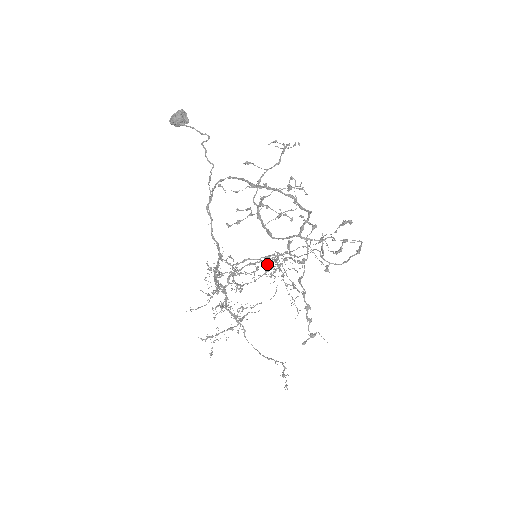
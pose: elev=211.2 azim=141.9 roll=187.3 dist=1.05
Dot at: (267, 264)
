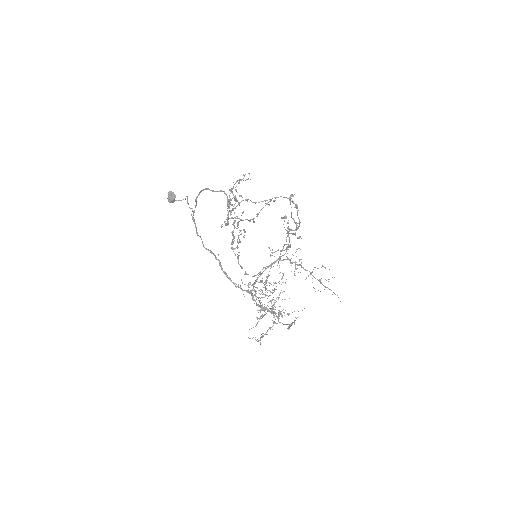
Dot at: occluded
